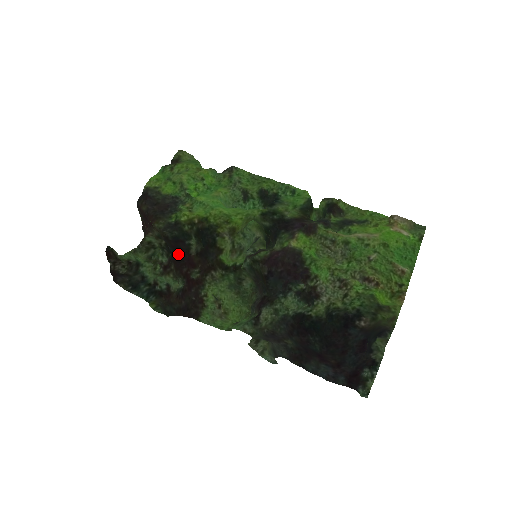
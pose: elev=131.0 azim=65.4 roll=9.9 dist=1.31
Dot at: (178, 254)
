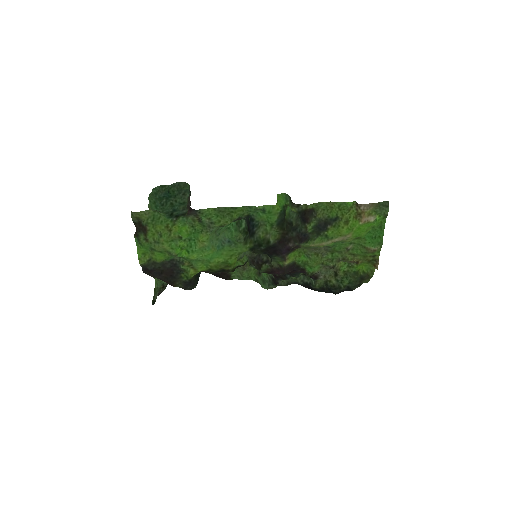
Dot at: occluded
